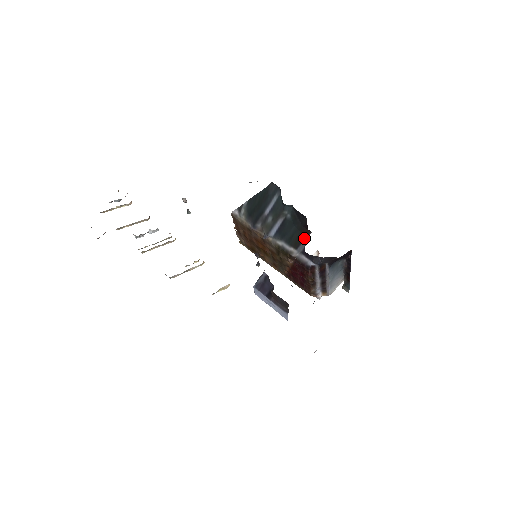
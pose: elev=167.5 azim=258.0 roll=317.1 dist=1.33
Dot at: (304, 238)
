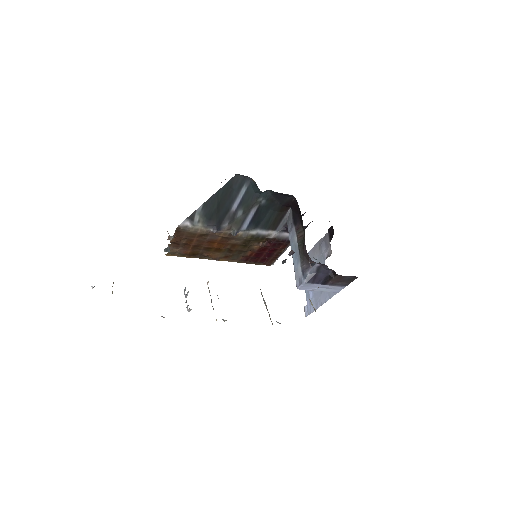
Dot at: (283, 216)
